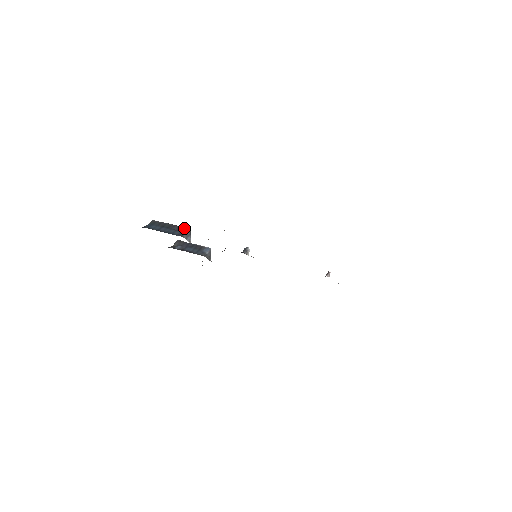
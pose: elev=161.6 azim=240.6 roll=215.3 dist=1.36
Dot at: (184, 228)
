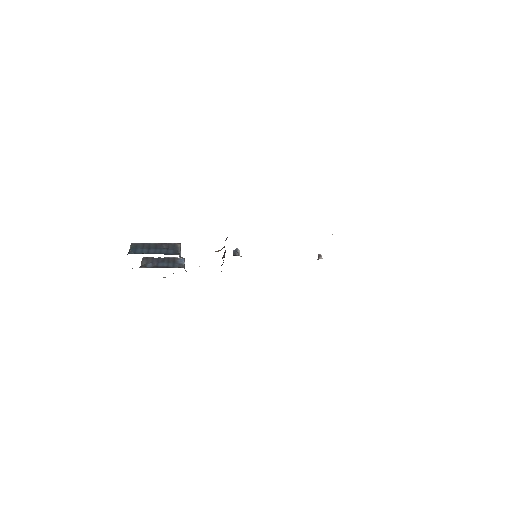
Dot at: (174, 244)
